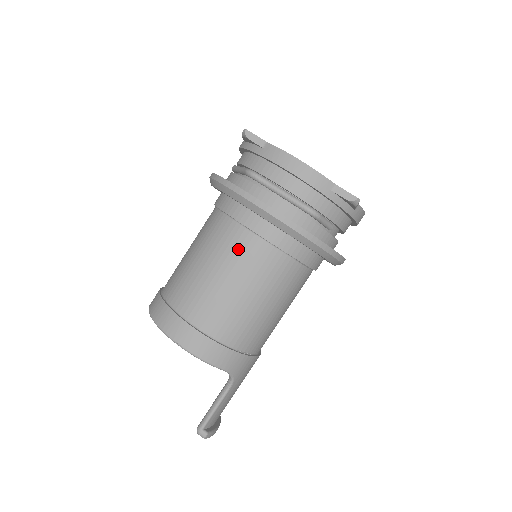
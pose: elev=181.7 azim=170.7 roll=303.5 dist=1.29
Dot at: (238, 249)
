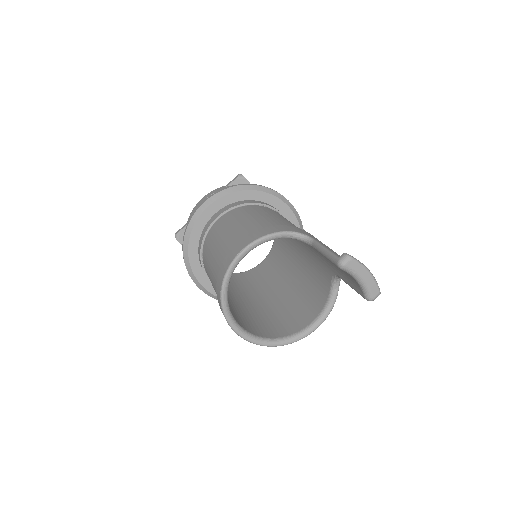
Dot at: (218, 227)
